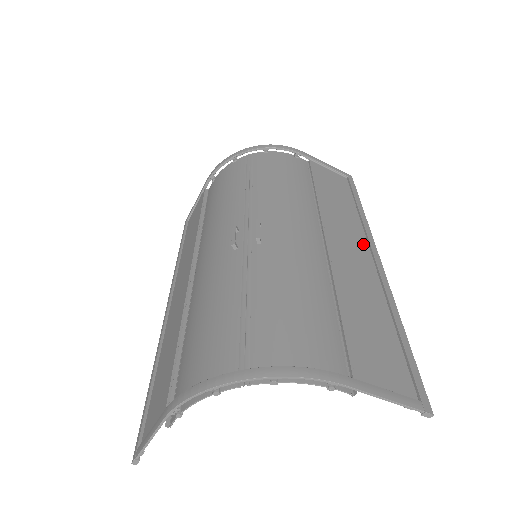
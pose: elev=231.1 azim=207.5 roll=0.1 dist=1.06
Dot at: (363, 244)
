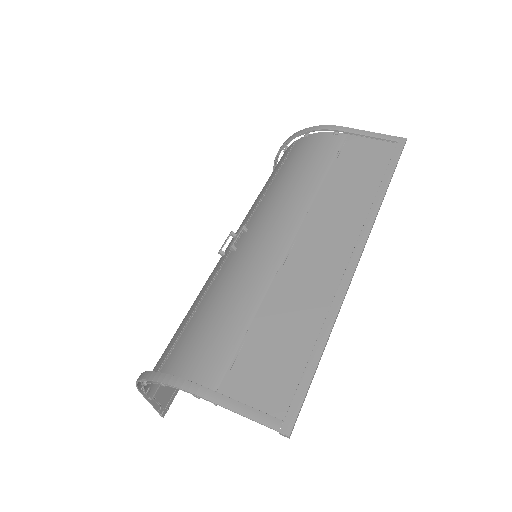
Dot at: (351, 237)
